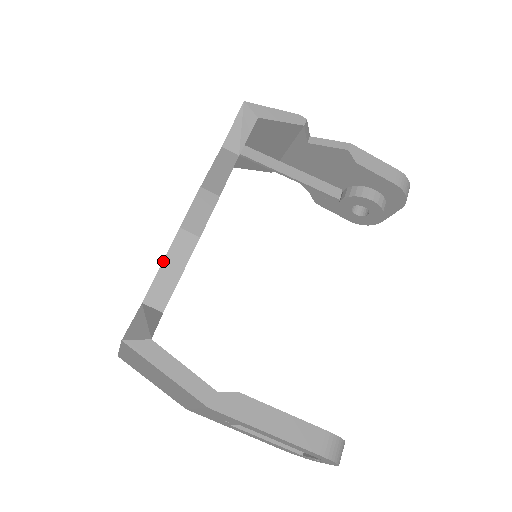
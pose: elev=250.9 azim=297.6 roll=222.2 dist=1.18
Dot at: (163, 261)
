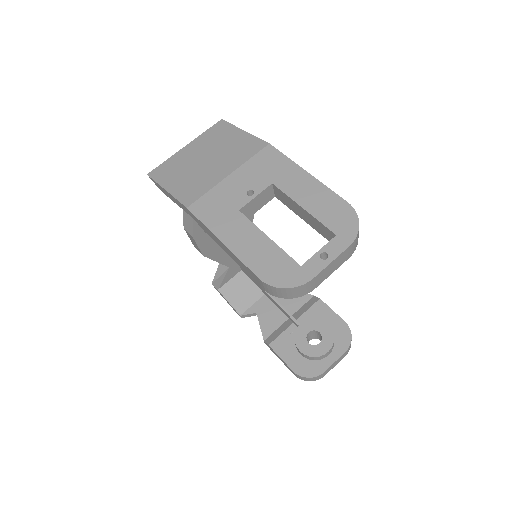
Dot at: occluded
